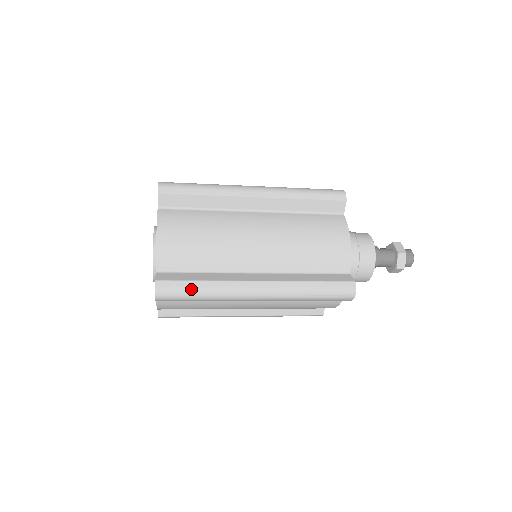
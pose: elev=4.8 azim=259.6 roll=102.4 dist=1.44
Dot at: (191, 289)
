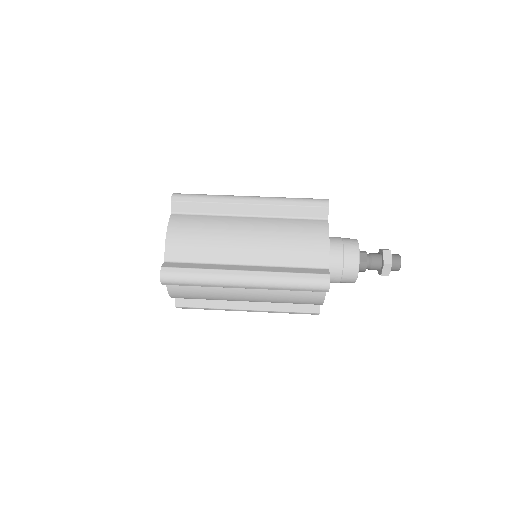
Dot at: occluded
